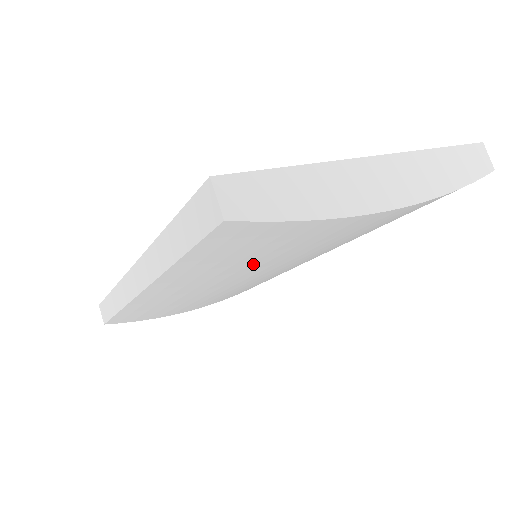
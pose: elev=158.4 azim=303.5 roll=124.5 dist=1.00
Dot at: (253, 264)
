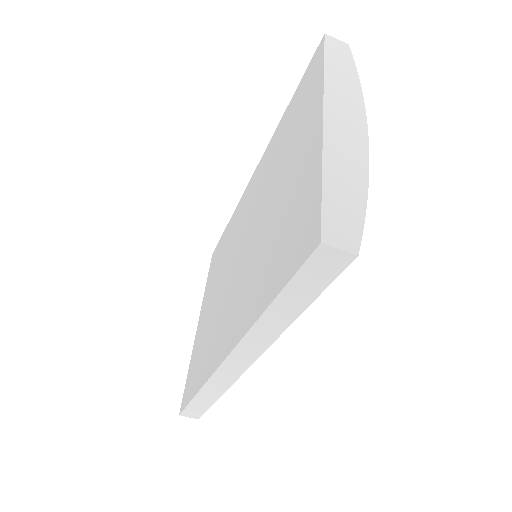
Dot at: occluded
